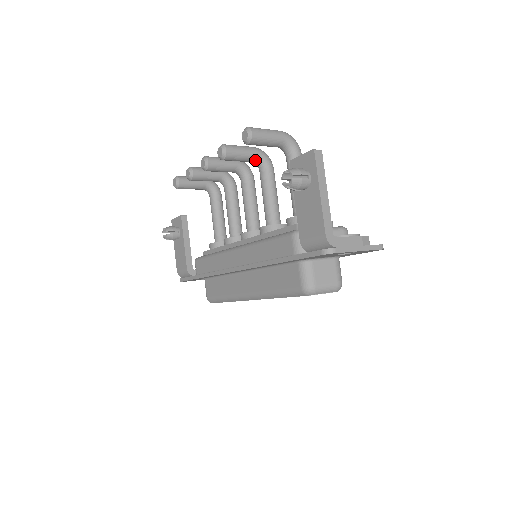
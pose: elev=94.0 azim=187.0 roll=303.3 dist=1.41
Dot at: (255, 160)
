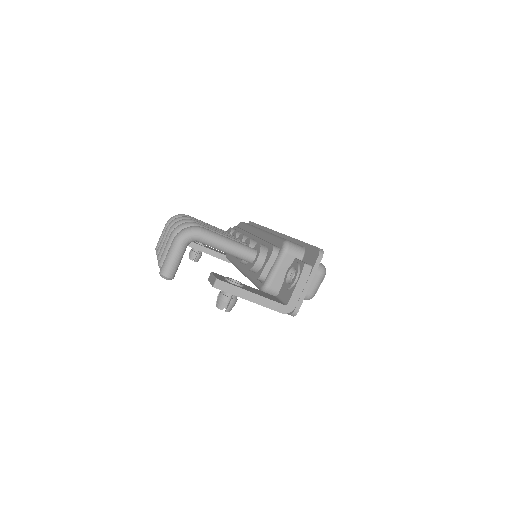
Dot at: occluded
